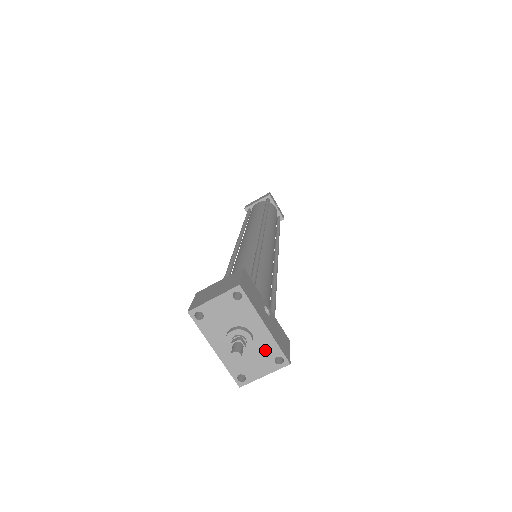
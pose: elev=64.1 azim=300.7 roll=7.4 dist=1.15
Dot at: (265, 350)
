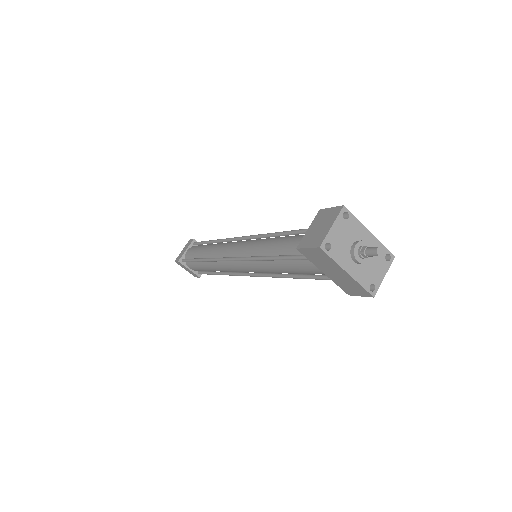
Dot at: occluded
